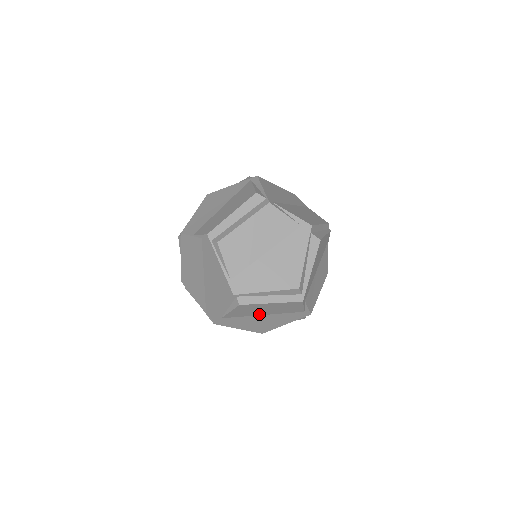
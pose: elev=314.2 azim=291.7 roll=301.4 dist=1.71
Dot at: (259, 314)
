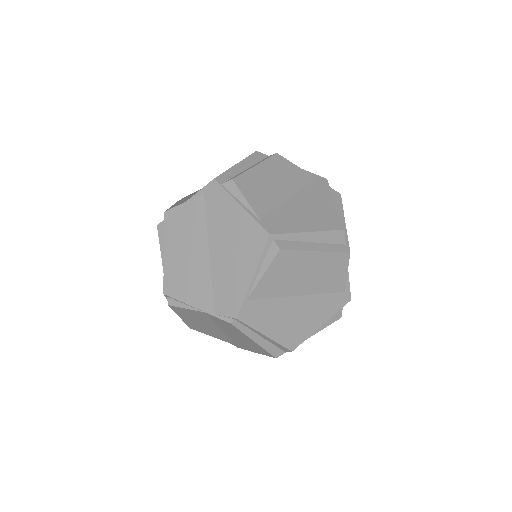
Dot at: (294, 292)
